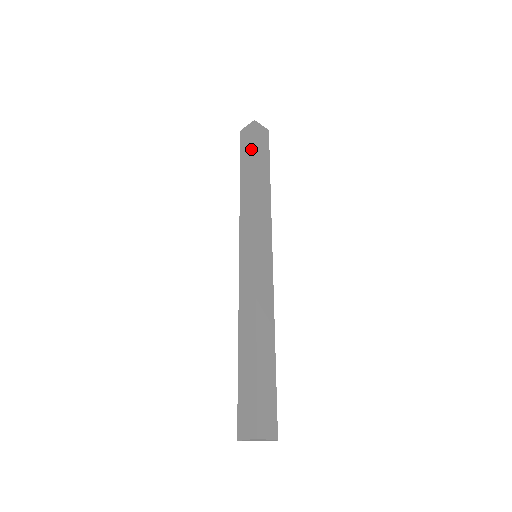
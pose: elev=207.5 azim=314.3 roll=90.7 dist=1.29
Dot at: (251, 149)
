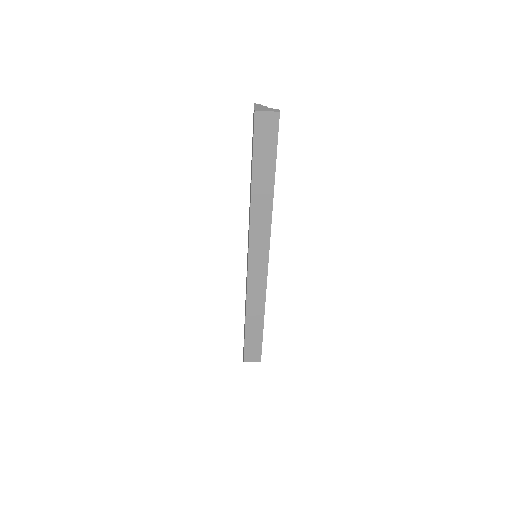
Dot at: (252, 150)
